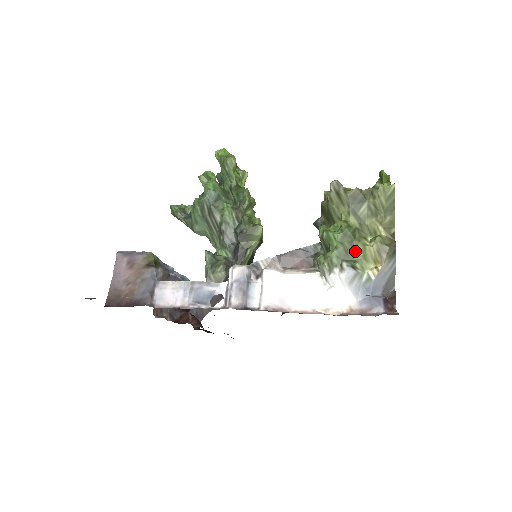
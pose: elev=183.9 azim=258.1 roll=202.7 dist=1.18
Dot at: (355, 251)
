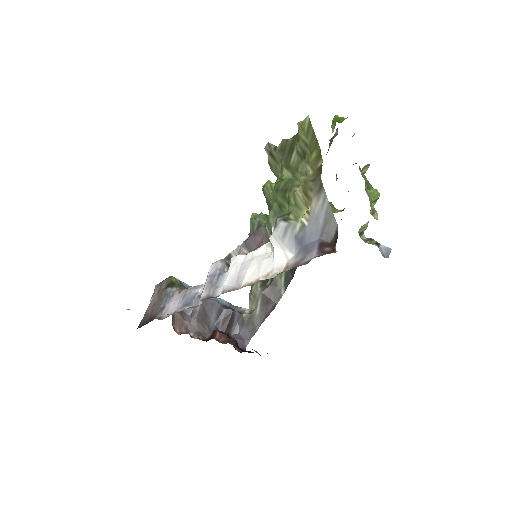
Dot at: (288, 203)
